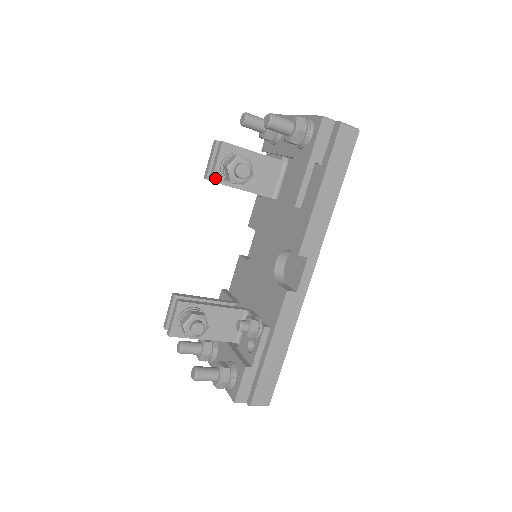
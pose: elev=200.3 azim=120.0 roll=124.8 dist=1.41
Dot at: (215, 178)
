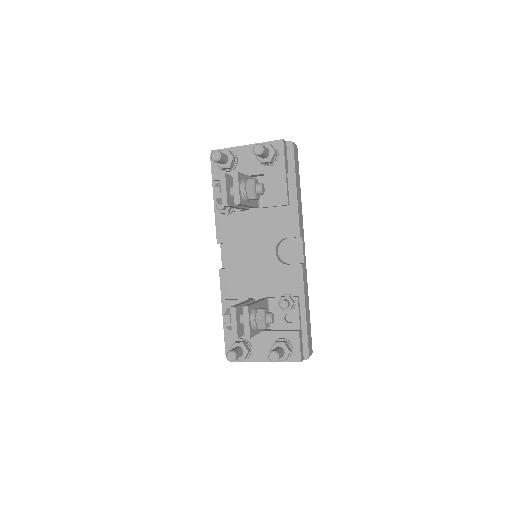
Dot at: (241, 201)
